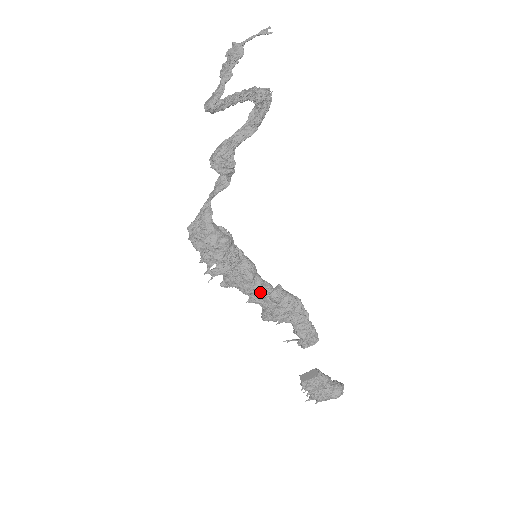
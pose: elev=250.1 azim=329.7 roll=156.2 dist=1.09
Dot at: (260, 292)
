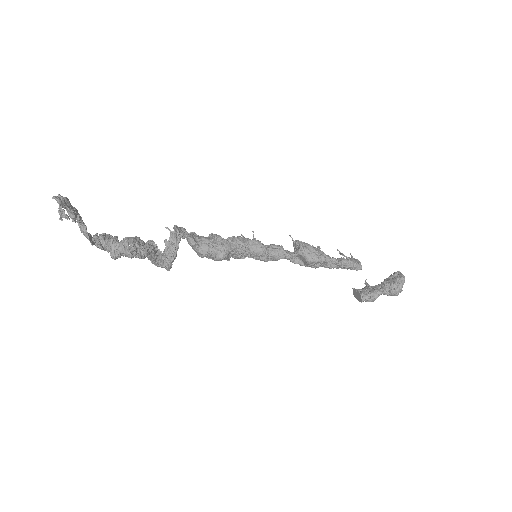
Dot at: occluded
